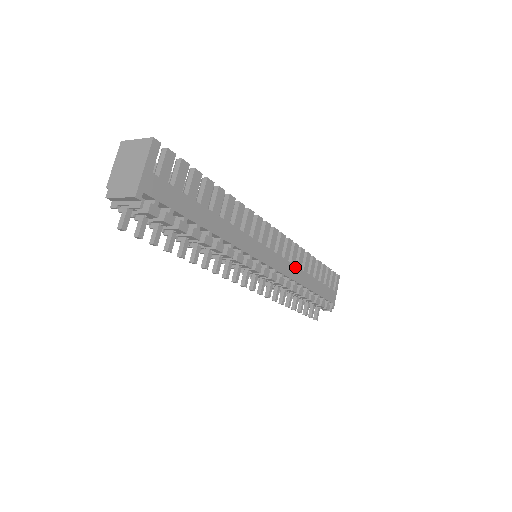
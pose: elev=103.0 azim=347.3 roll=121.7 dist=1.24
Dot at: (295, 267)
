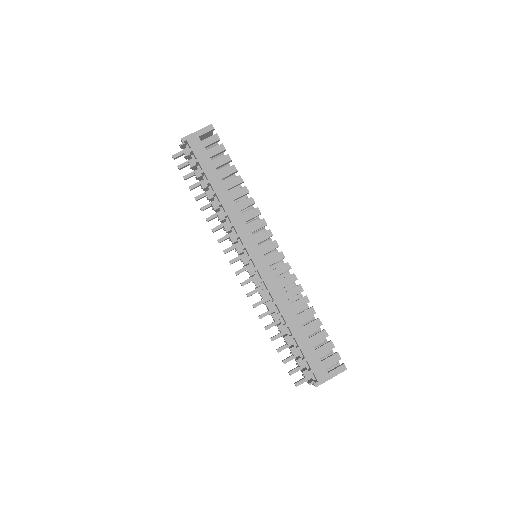
Dot at: (281, 290)
